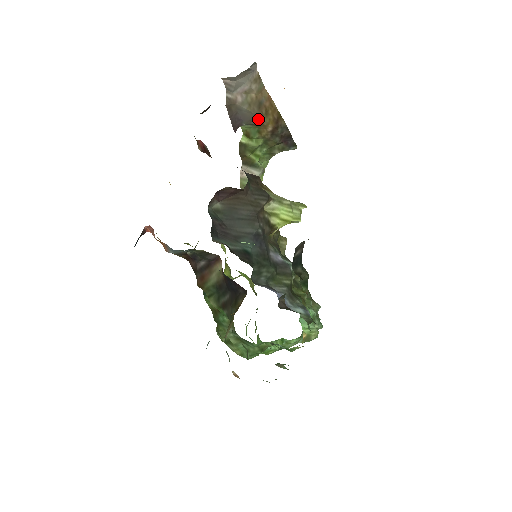
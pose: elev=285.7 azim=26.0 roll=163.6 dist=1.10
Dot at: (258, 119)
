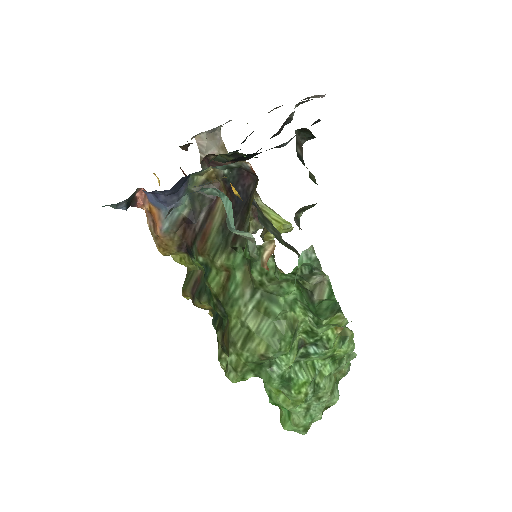
Dot at: occluded
